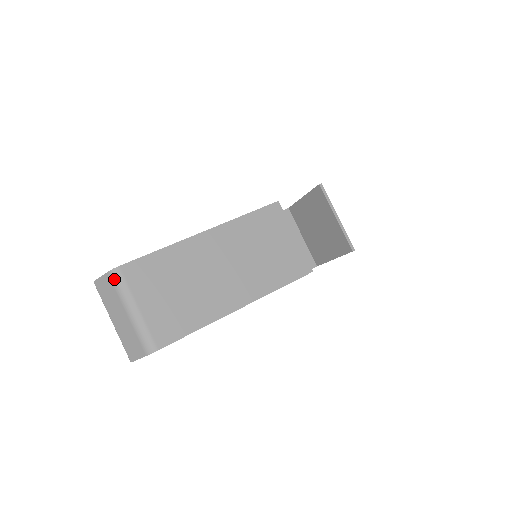
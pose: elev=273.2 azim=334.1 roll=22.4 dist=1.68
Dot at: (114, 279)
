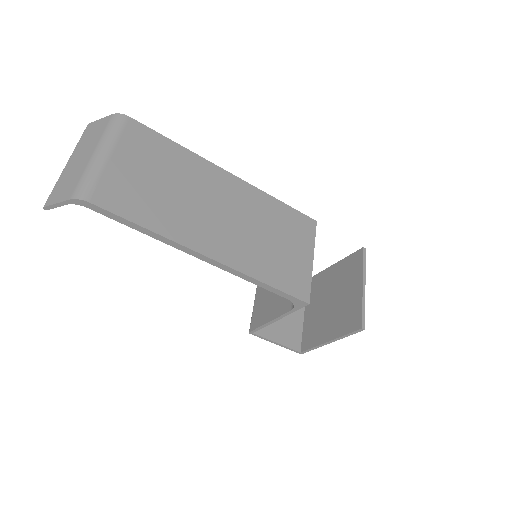
Dot at: (113, 121)
